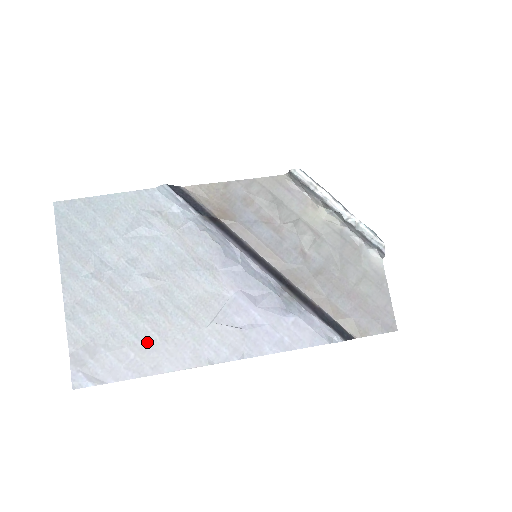
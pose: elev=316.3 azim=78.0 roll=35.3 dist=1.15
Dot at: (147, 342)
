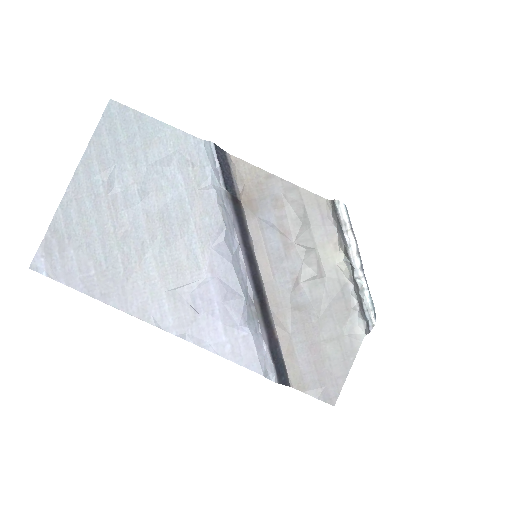
Dot at: (111, 269)
